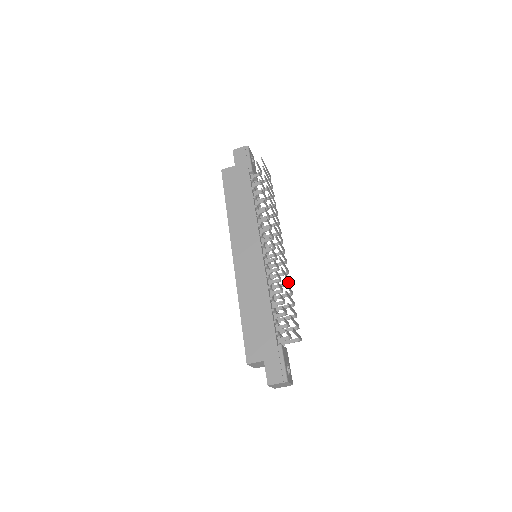
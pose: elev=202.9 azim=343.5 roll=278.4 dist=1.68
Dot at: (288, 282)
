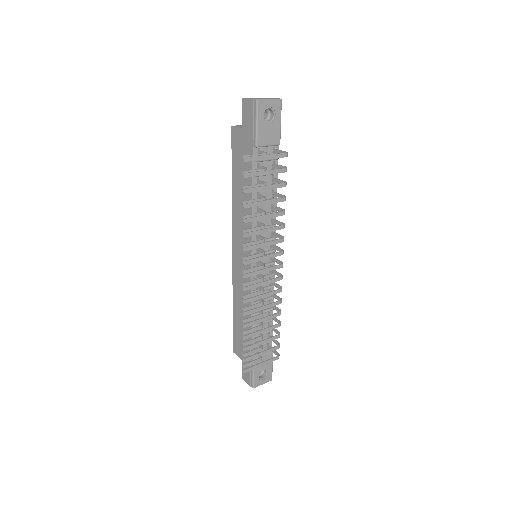
Dot at: (280, 299)
